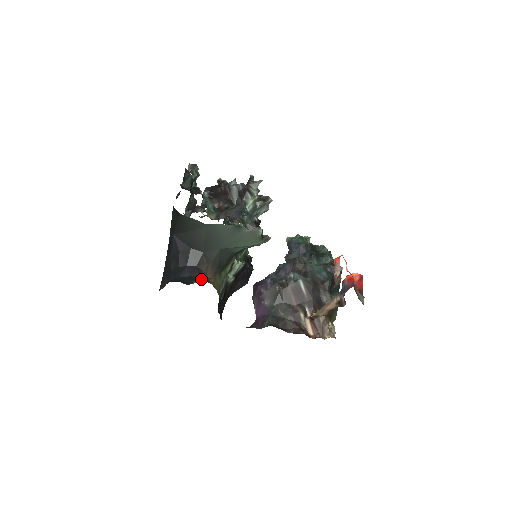
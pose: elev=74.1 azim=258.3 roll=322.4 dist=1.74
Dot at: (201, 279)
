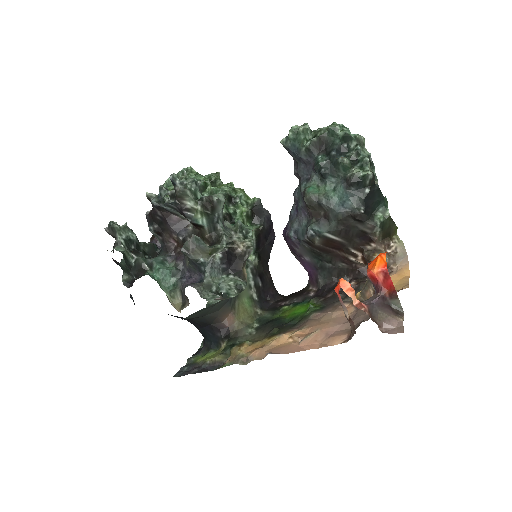
Dot at: (224, 334)
